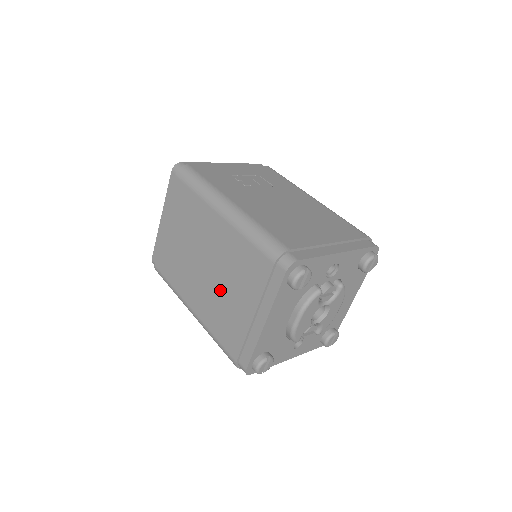
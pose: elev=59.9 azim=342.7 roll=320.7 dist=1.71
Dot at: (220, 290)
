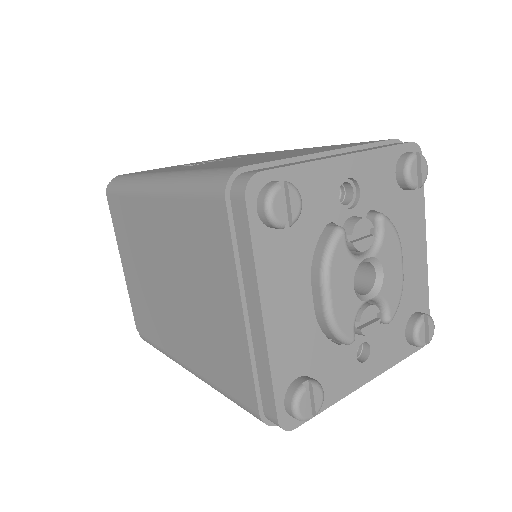
Dot at: (196, 307)
